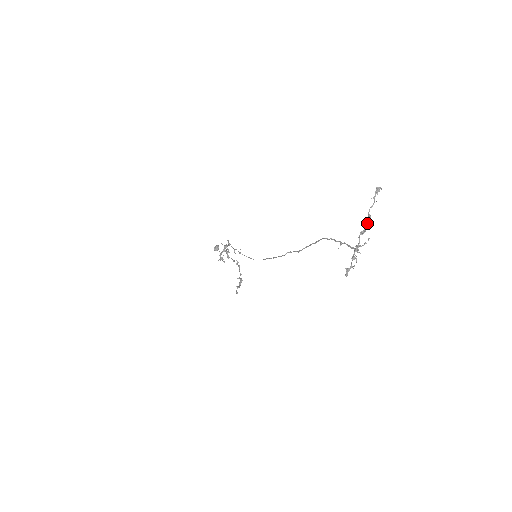
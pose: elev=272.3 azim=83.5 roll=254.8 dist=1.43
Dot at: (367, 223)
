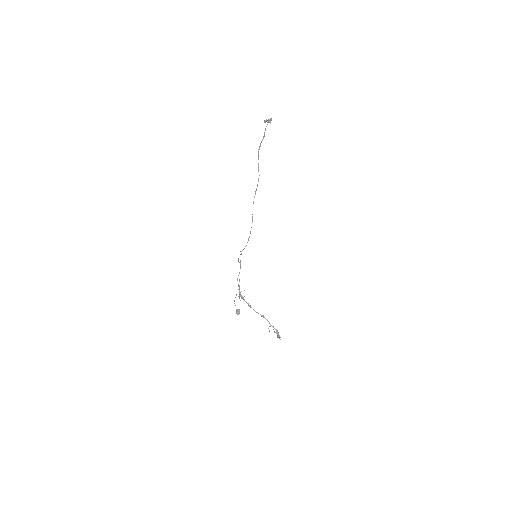
Dot at: occluded
